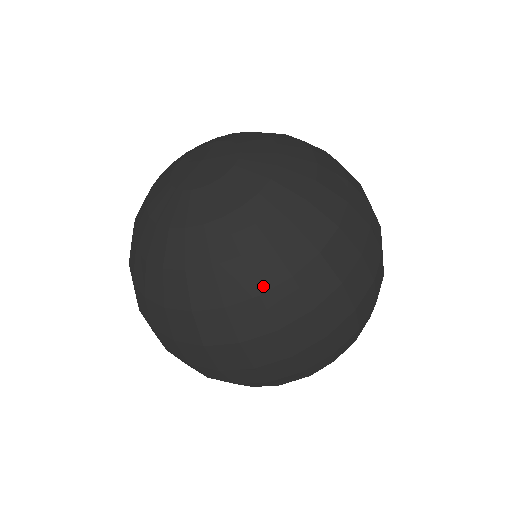
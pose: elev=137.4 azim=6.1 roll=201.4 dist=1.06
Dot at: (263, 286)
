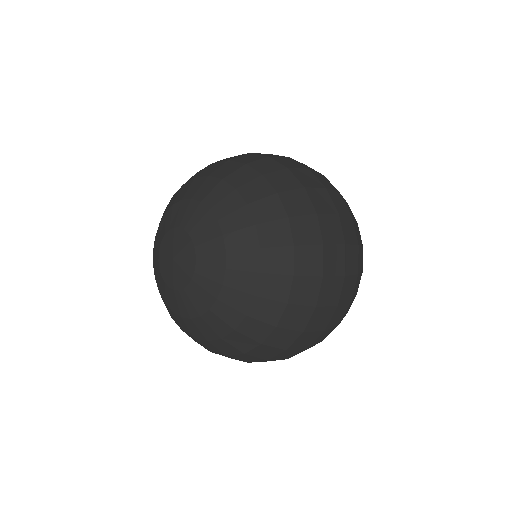
Dot at: (274, 321)
